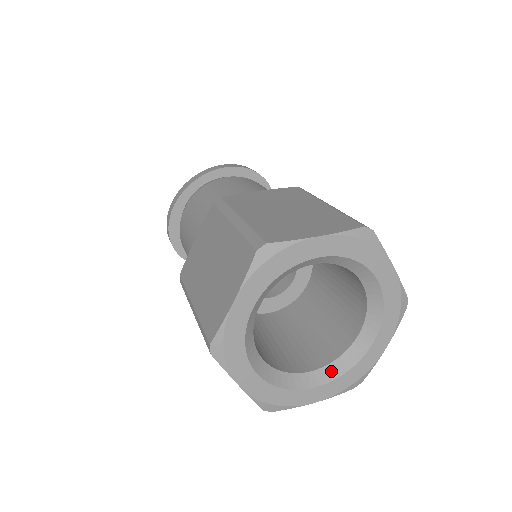
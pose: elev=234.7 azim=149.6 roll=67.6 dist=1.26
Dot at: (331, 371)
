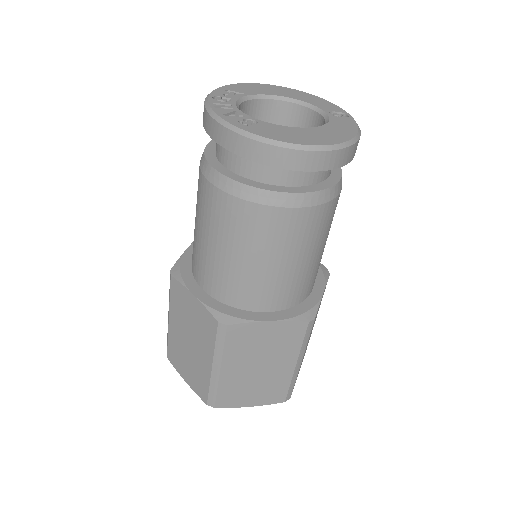
Dot at: occluded
